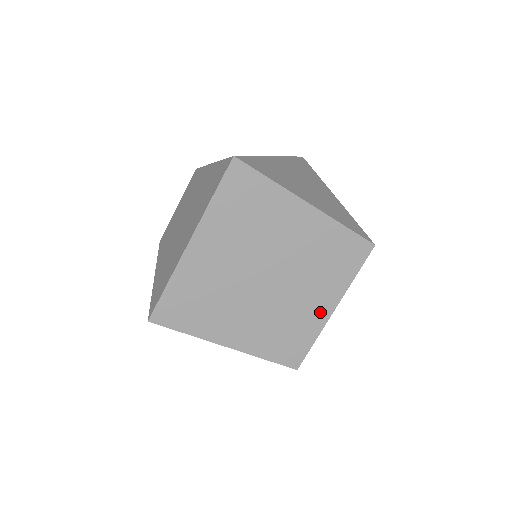
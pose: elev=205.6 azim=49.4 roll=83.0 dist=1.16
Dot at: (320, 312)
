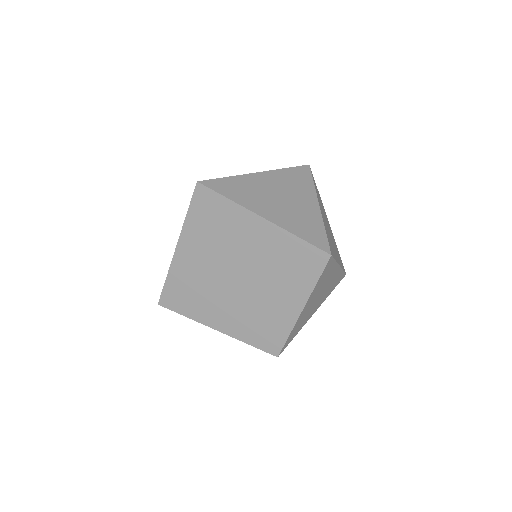
Dot at: (290, 311)
